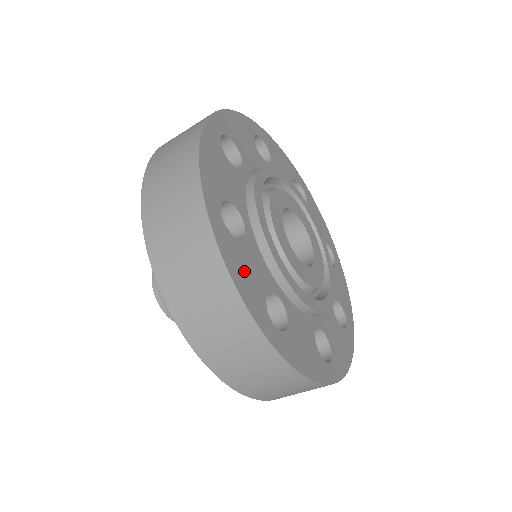
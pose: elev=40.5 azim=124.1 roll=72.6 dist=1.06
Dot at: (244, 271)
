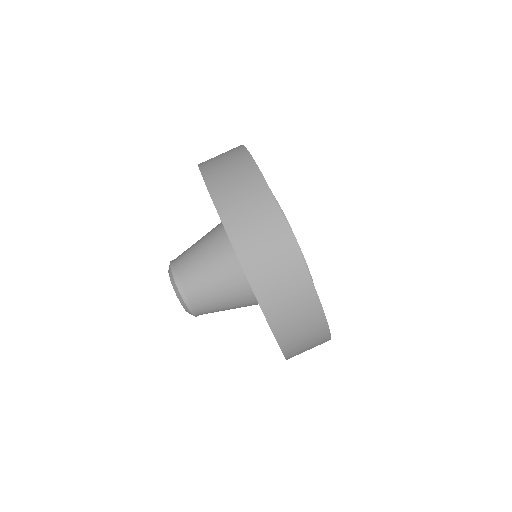
Dot at: occluded
